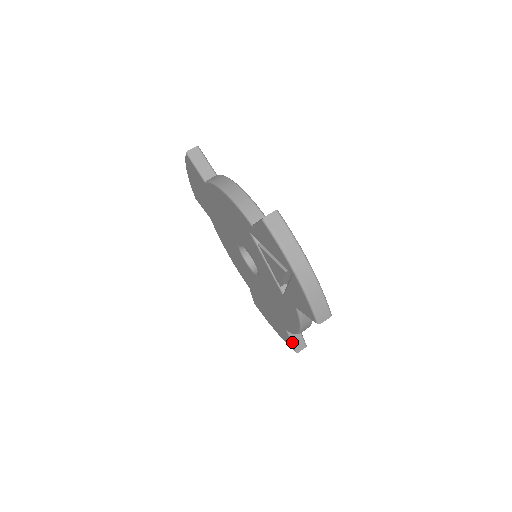
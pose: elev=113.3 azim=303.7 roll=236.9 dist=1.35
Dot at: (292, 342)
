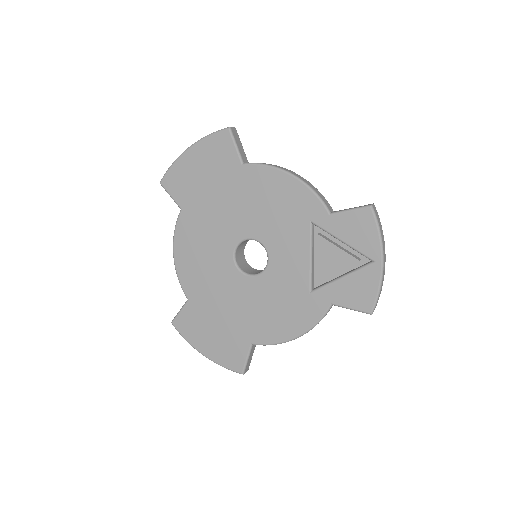
Dot at: (247, 360)
